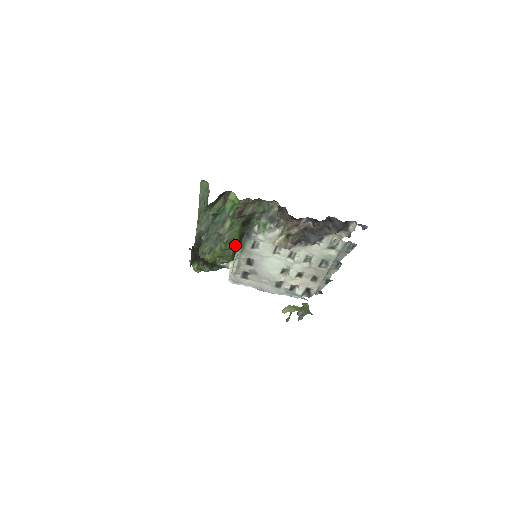
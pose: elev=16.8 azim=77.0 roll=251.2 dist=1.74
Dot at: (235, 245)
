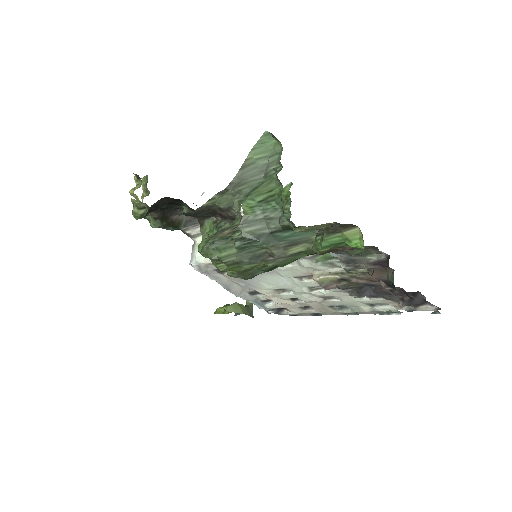
Dot at: (273, 268)
